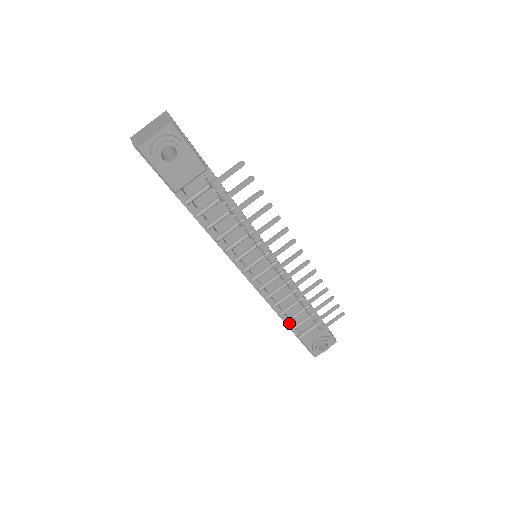
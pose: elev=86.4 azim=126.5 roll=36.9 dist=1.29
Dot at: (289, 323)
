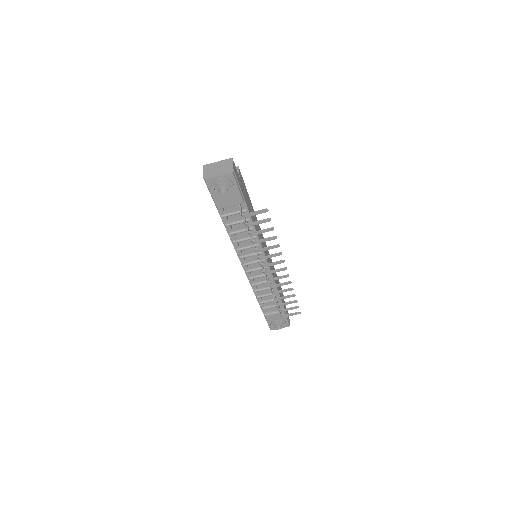
Dot at: (261, 304)
